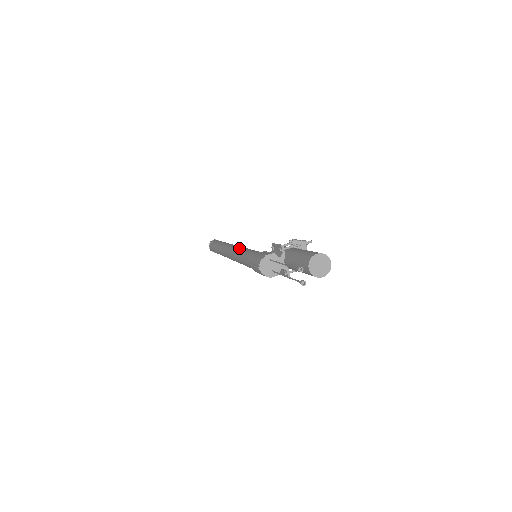
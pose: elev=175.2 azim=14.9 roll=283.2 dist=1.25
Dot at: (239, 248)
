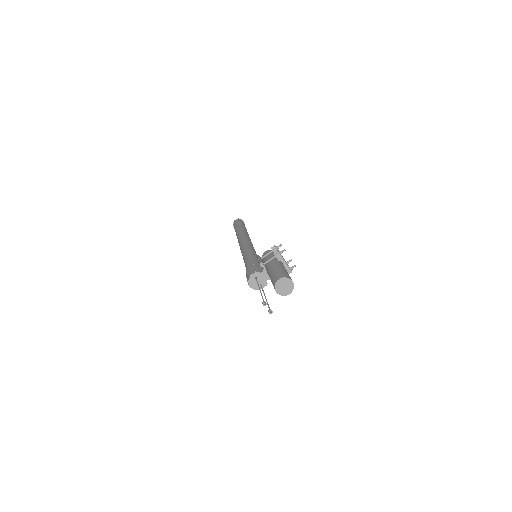
Dot at: (243, 249)
